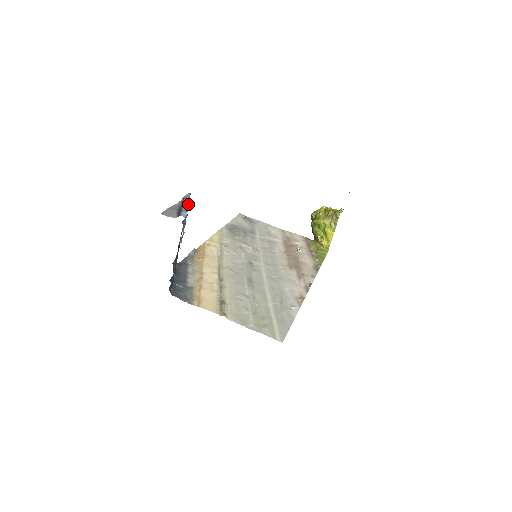
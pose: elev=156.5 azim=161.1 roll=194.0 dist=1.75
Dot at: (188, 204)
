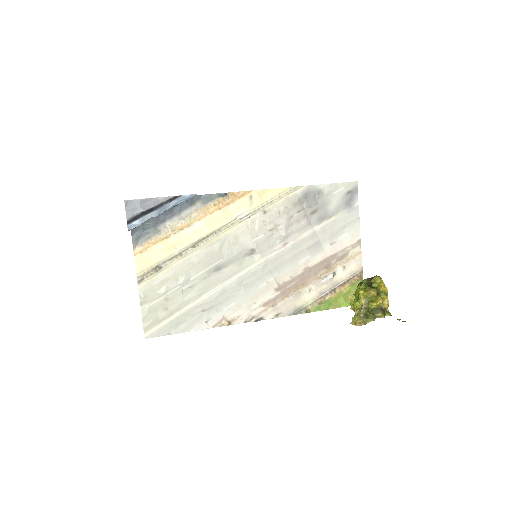
Dot at: occluded
